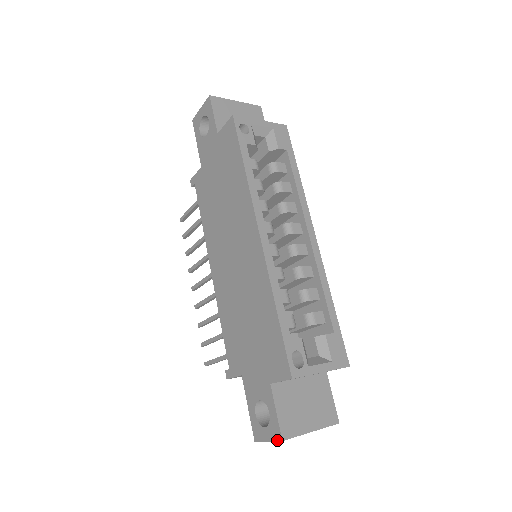
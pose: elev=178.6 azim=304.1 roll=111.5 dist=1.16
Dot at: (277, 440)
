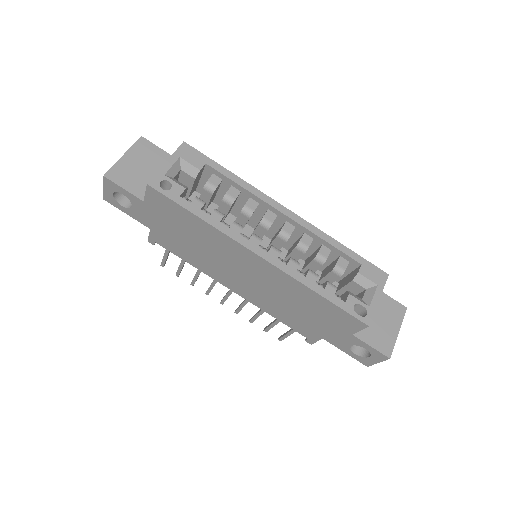
Dot at: (385, 360)
